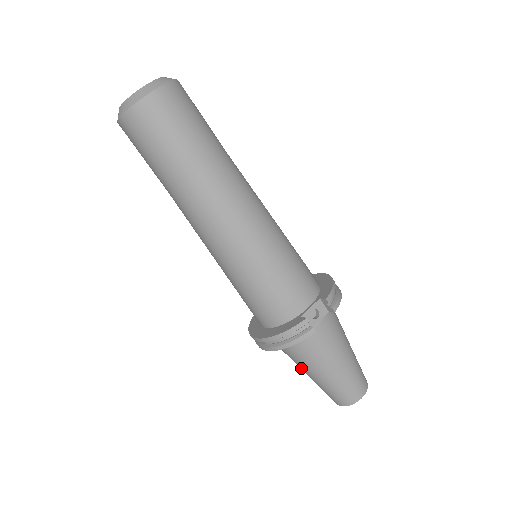
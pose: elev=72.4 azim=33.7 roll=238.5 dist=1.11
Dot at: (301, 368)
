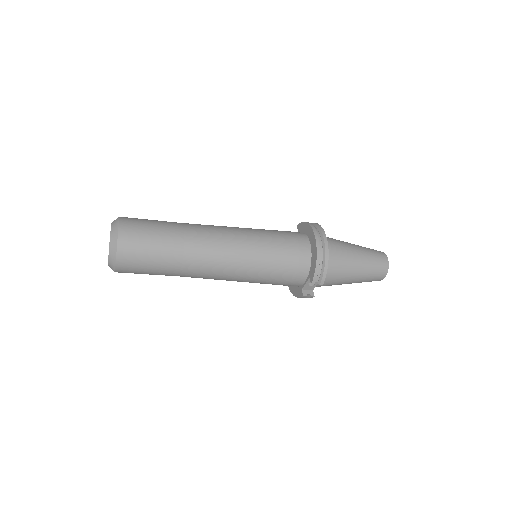
Dot at: occluded
